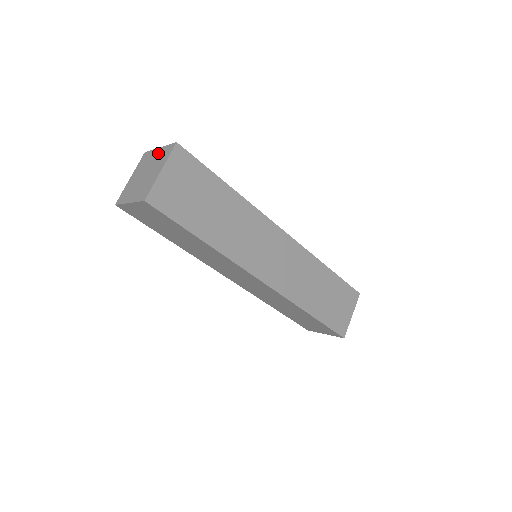
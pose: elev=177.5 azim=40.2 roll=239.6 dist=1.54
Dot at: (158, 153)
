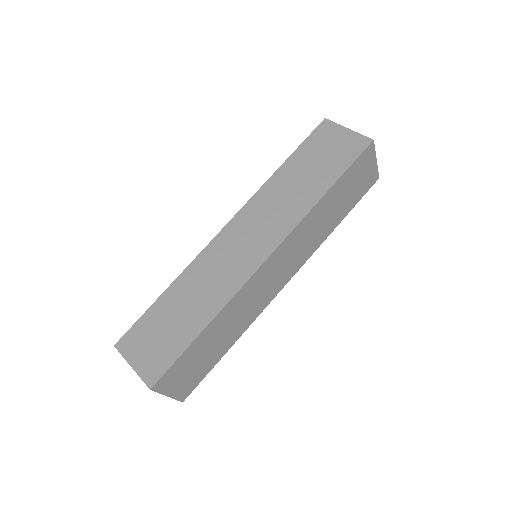
Dot at: occluded
